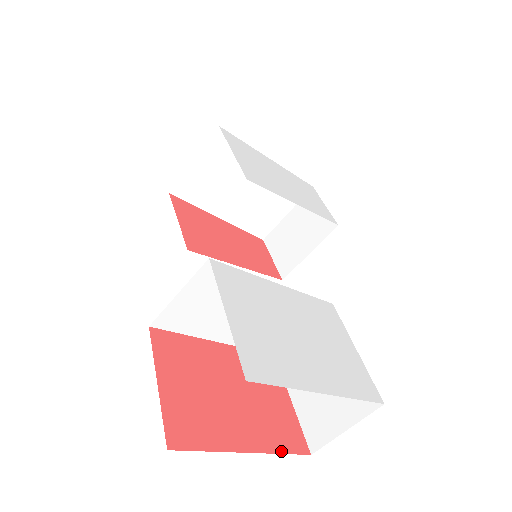
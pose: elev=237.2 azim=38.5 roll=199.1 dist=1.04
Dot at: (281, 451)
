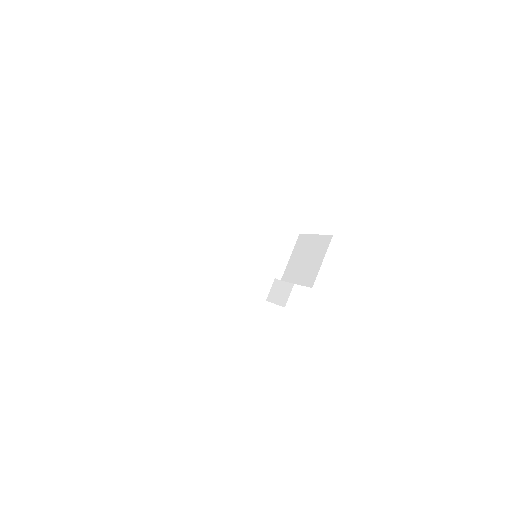
Dot at: occluded
